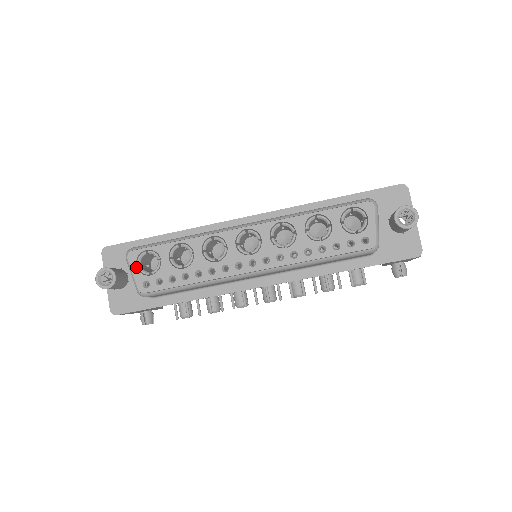
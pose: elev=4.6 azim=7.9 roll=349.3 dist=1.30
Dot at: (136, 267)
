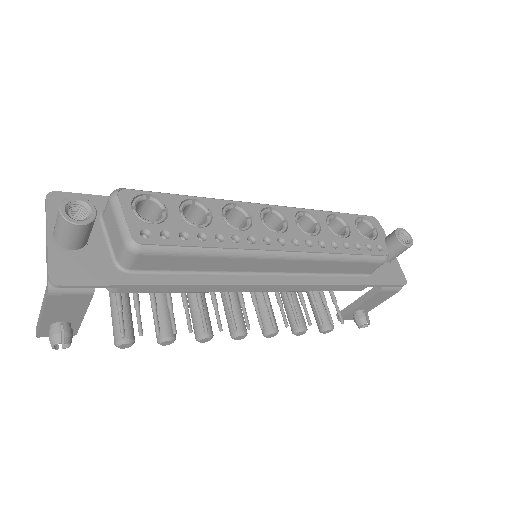
Dot at: (131, 209)
